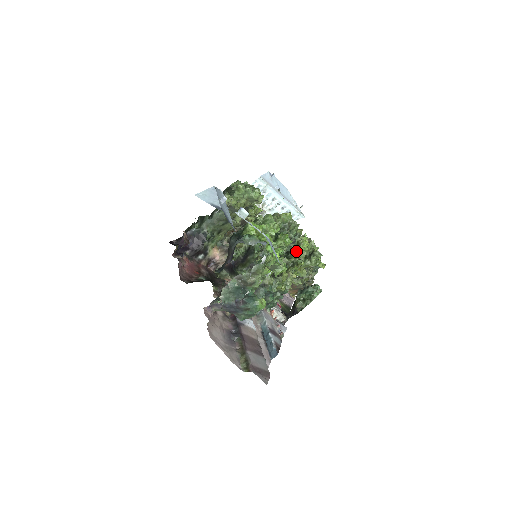
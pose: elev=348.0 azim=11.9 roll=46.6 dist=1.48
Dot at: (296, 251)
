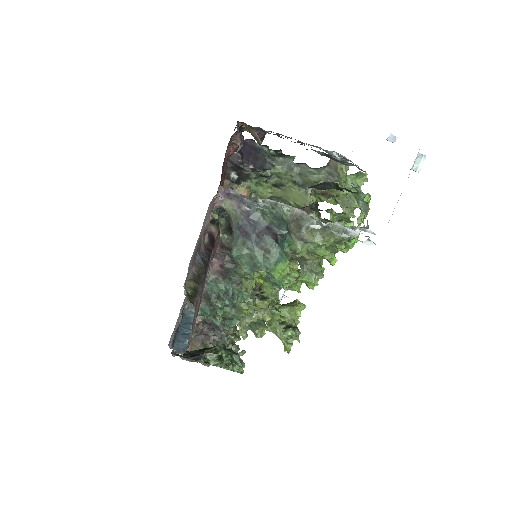
Dot at: (283, 306)
